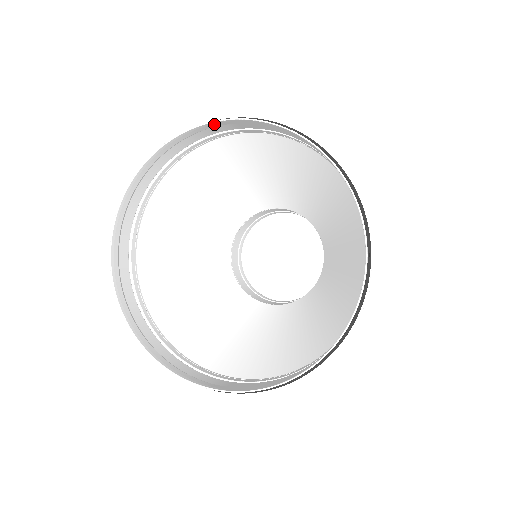
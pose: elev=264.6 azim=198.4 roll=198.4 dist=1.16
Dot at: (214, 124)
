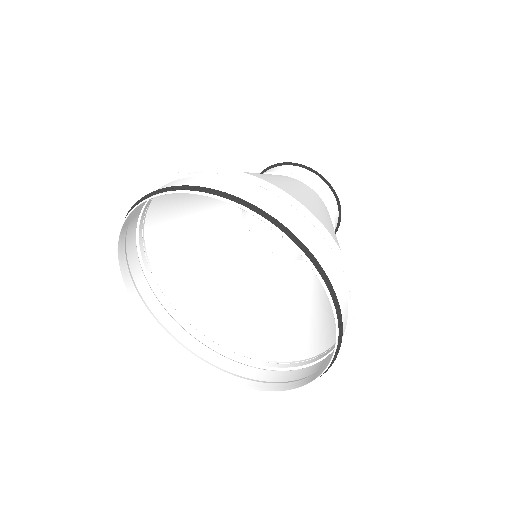
Dot at: (264, 217)
